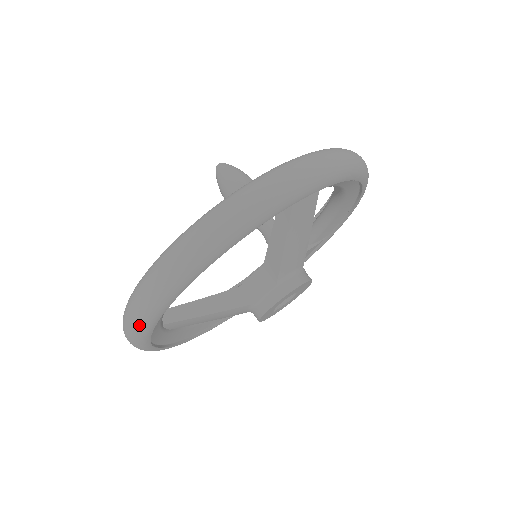
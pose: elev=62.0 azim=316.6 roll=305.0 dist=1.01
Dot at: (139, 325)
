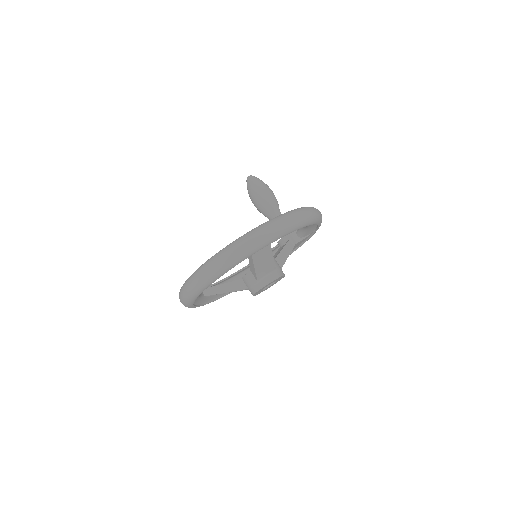
Dot at: (185, 305)
